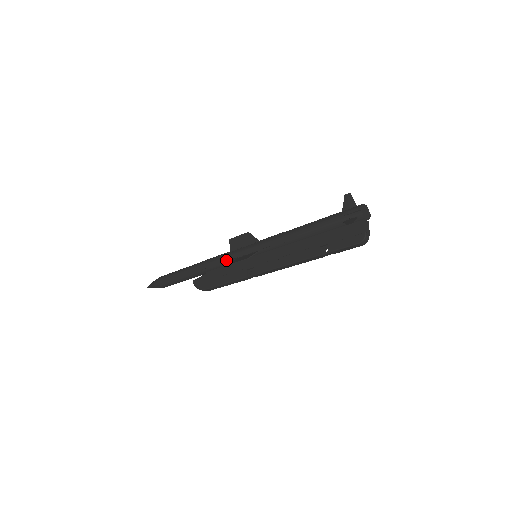
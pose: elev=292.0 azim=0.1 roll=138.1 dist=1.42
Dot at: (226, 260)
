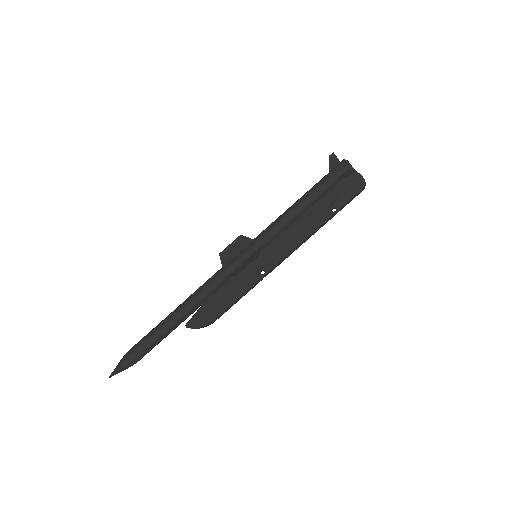
Dot at: (223, 277)
